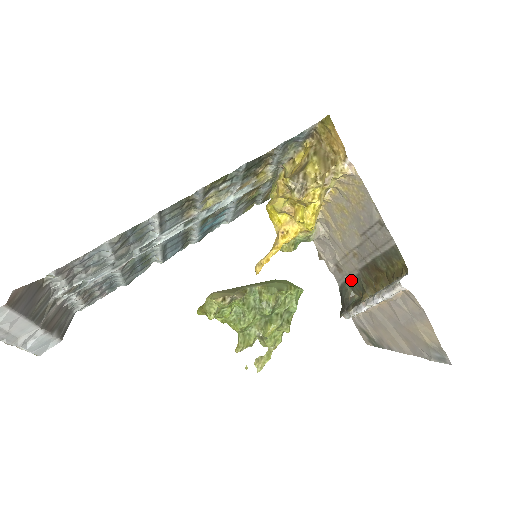
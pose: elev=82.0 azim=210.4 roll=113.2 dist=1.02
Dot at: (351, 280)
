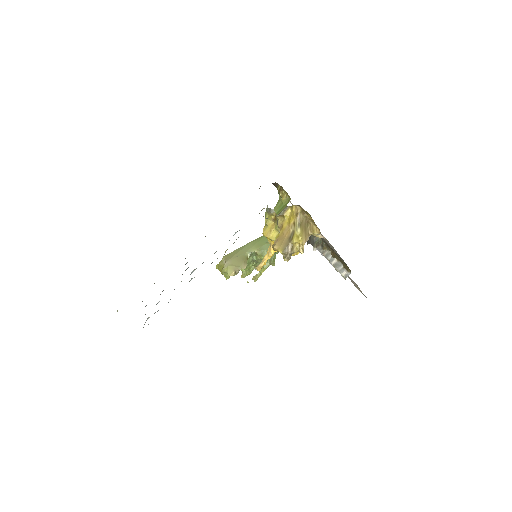
Dot at: occluded
